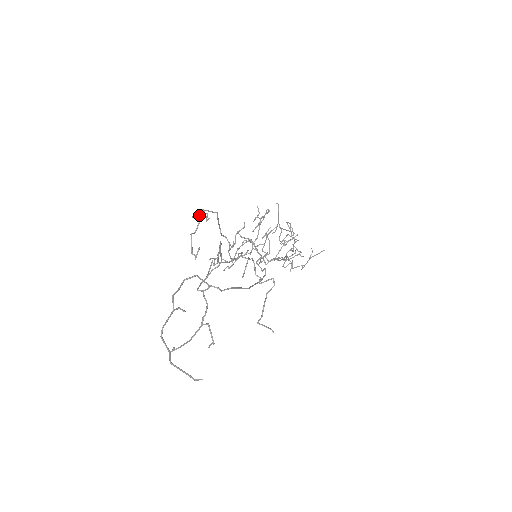
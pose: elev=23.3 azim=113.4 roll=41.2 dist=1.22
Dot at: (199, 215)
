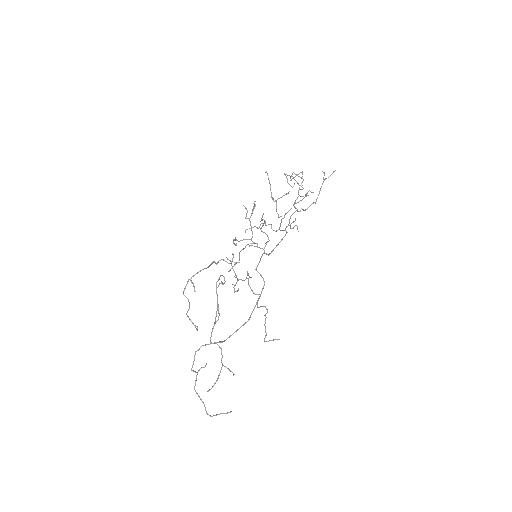
Dot at: occluded
